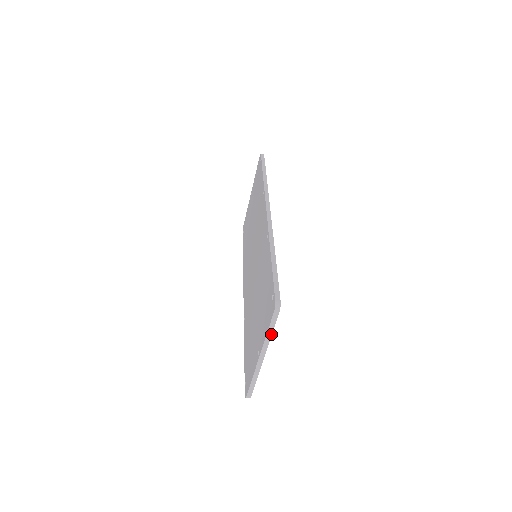
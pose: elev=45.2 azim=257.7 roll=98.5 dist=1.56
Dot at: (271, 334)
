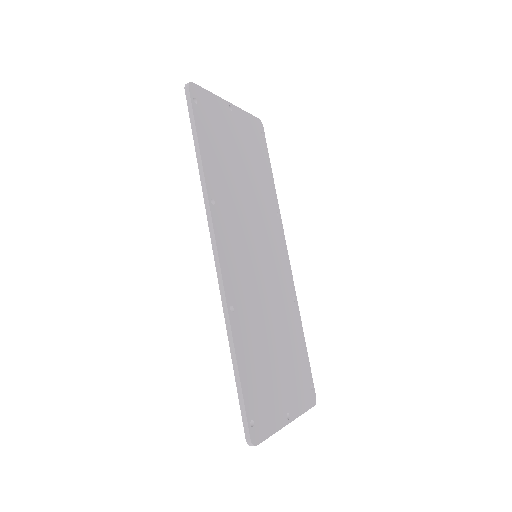
Dot at: (271, 435)
